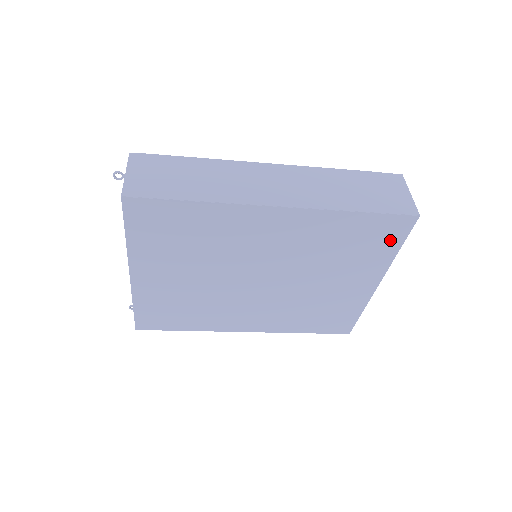
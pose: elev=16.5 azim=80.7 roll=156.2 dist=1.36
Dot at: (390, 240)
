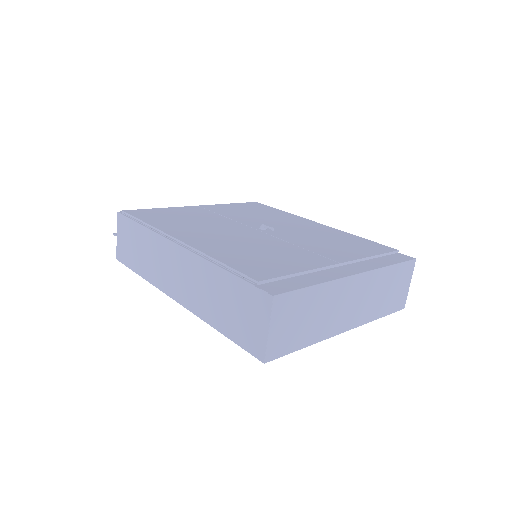
Dot at: occluded
